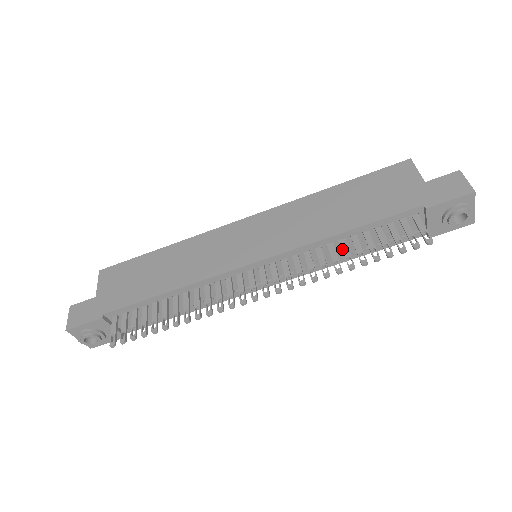
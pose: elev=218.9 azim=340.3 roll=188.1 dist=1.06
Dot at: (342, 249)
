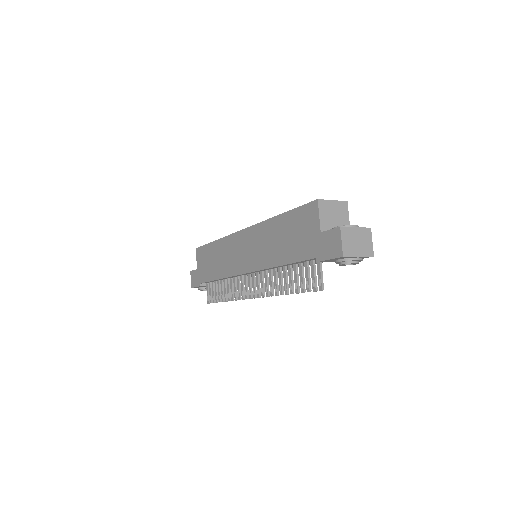
Dot at: (283, 276)
